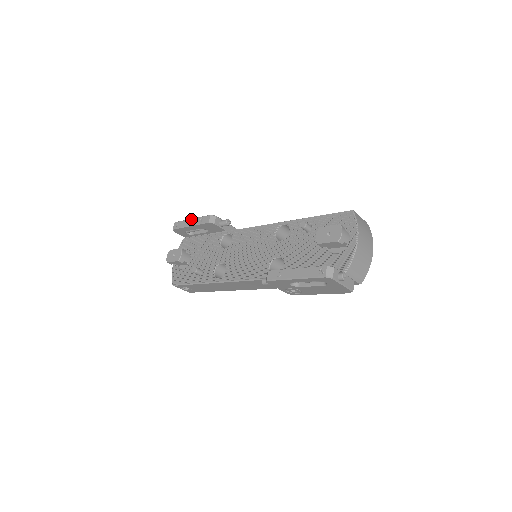
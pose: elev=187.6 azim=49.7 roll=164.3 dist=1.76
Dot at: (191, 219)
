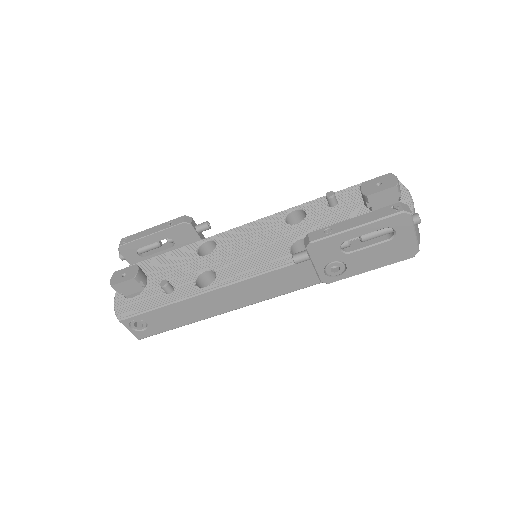
Dot at: occluded
